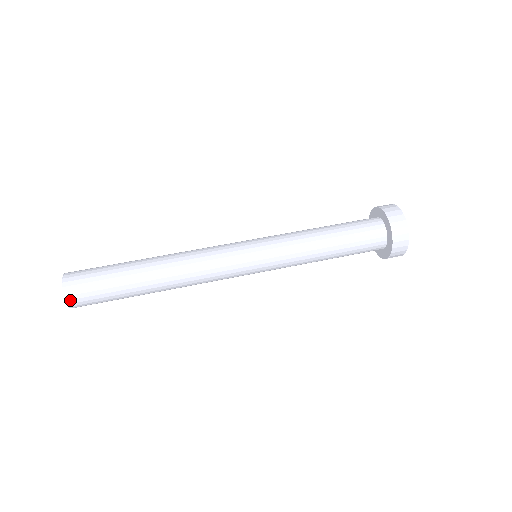
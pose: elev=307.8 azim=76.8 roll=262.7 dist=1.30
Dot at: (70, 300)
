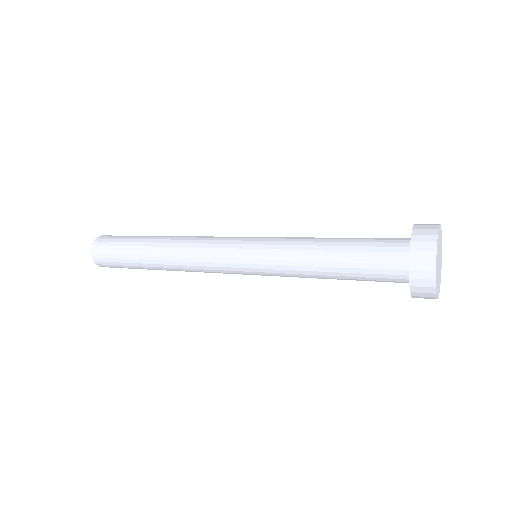
Dot at: (99, 239)
